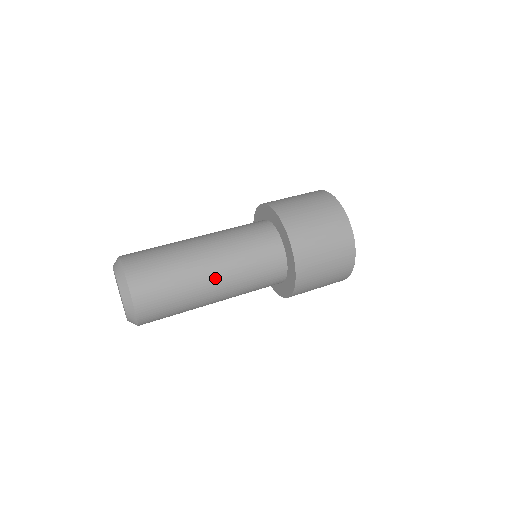
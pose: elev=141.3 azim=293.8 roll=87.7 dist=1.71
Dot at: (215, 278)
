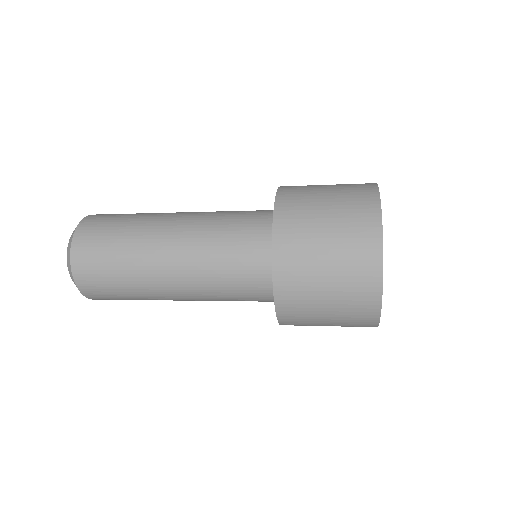
Dot at: (178, 217)
